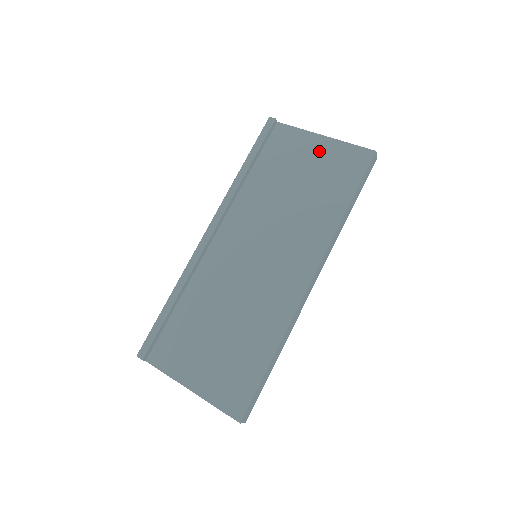
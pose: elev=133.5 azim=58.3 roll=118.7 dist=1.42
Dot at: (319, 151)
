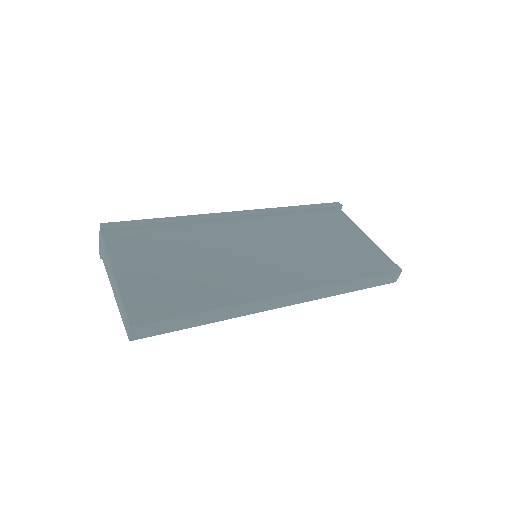
Dot at: (359, 241)
